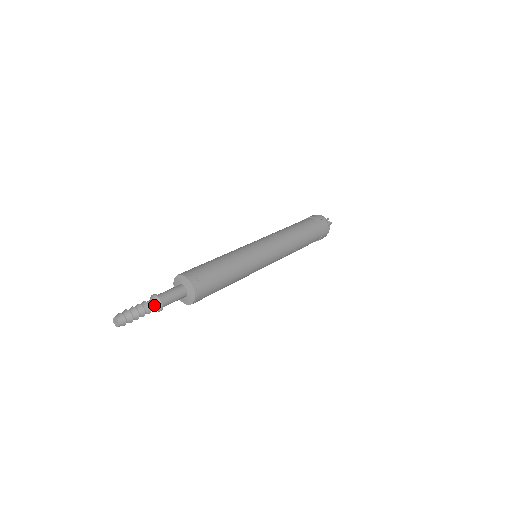
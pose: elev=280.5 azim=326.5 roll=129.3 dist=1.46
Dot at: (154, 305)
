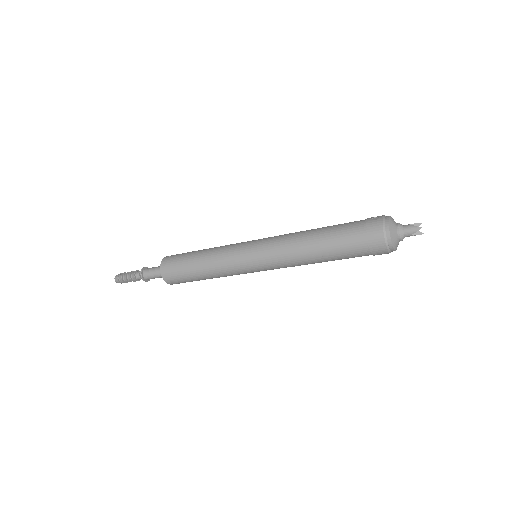
Dot at: (139, 273)
